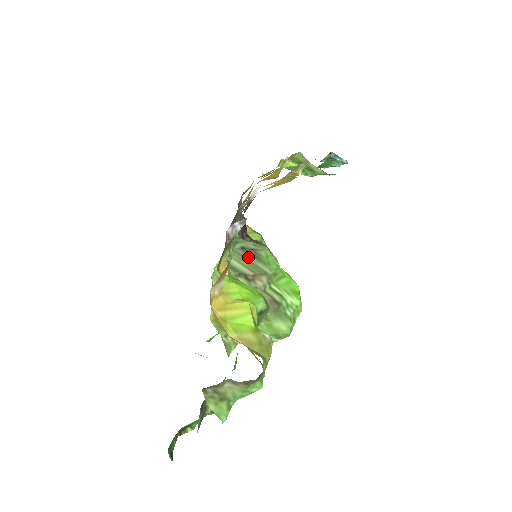
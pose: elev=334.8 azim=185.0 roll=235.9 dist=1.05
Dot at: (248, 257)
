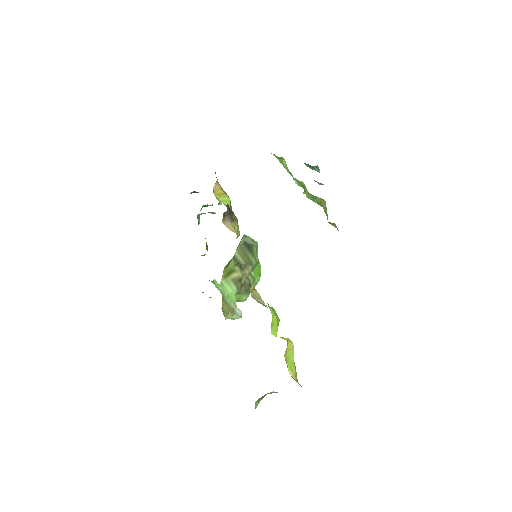
Dot at: (246, 250)
